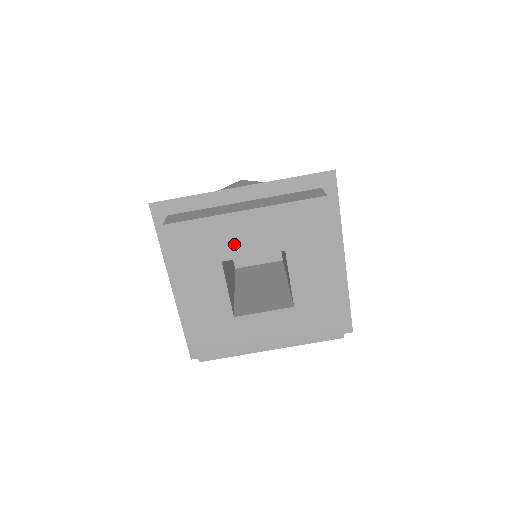
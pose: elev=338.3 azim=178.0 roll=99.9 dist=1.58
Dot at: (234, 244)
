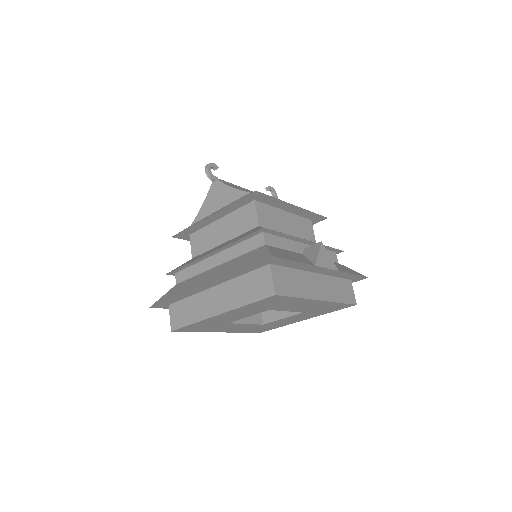
Dot at: (289, 307)
